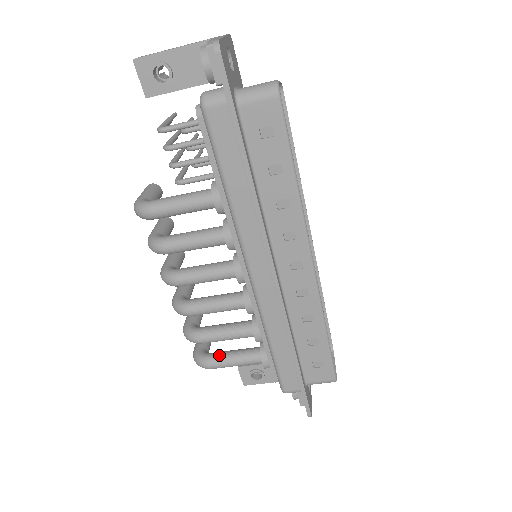
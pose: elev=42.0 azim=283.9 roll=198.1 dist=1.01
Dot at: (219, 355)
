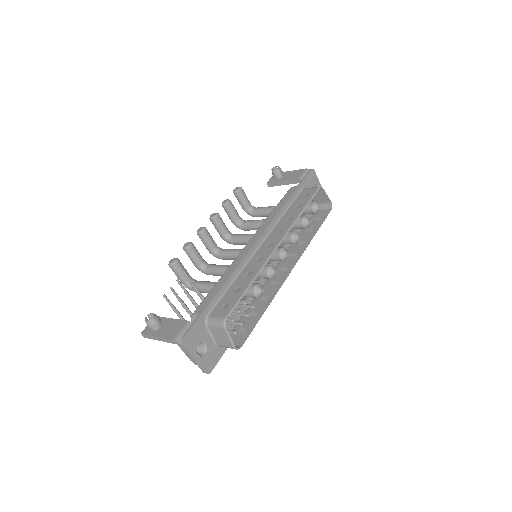
Dot at: (260, 216)
